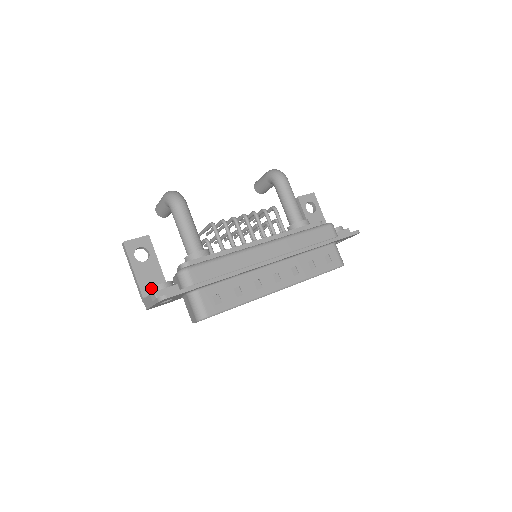
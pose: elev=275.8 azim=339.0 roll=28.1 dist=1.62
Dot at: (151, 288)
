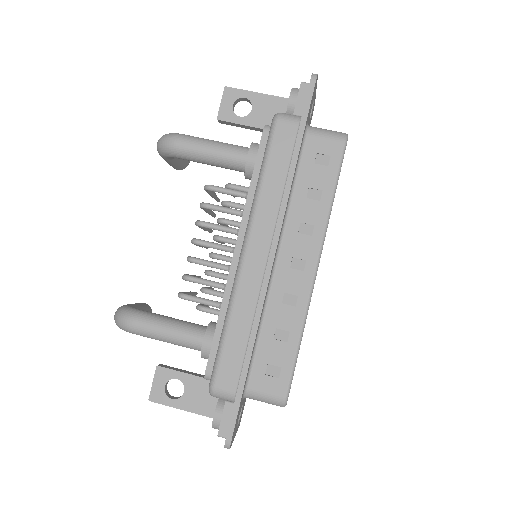
Dot at: occluded
